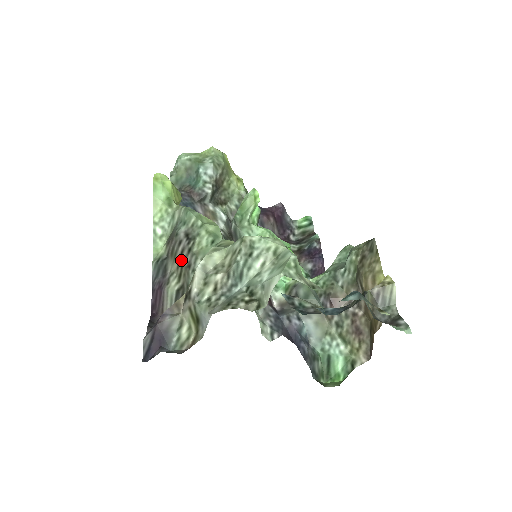
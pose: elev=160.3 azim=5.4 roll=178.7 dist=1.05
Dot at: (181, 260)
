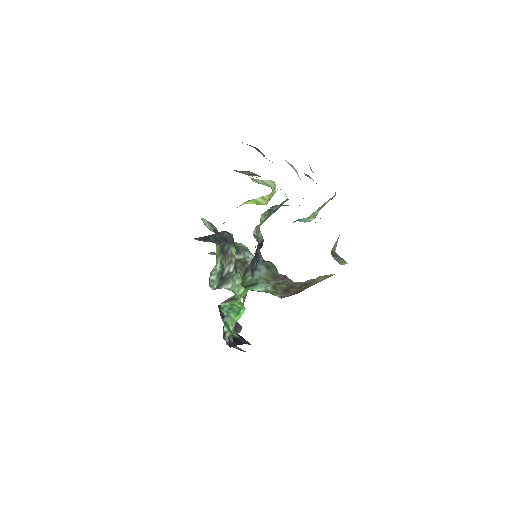
Dot at: occluded
